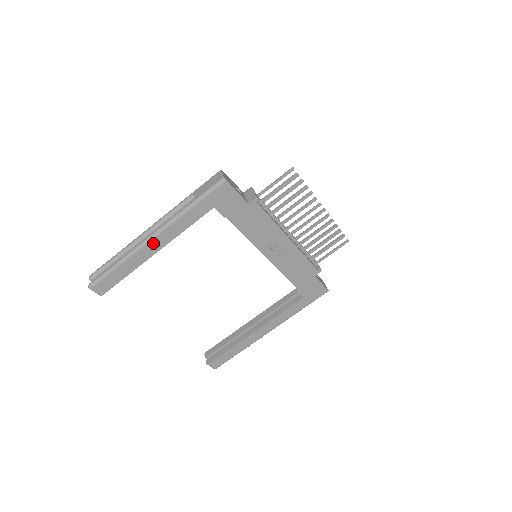
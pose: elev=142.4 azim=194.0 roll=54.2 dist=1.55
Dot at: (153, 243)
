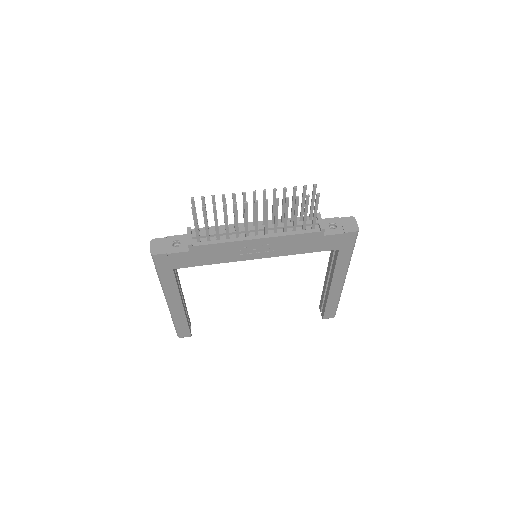
Dot at: (173, 305)
